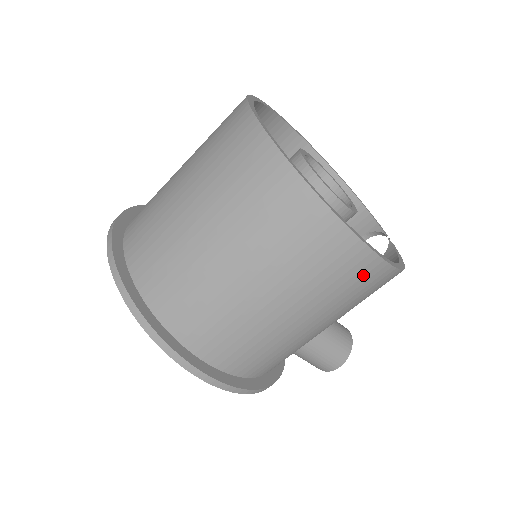
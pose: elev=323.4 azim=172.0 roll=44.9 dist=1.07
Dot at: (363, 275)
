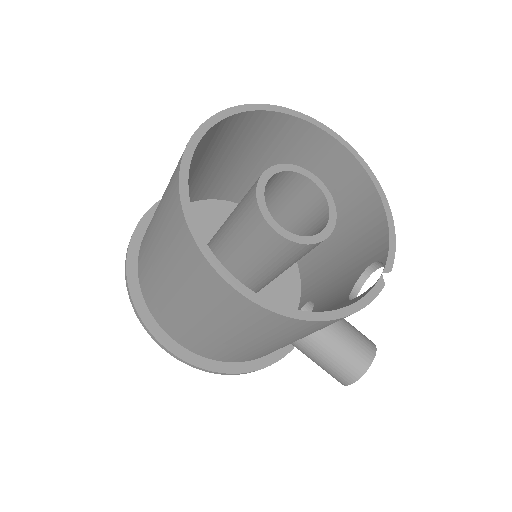
Dot at: (251, 314)
